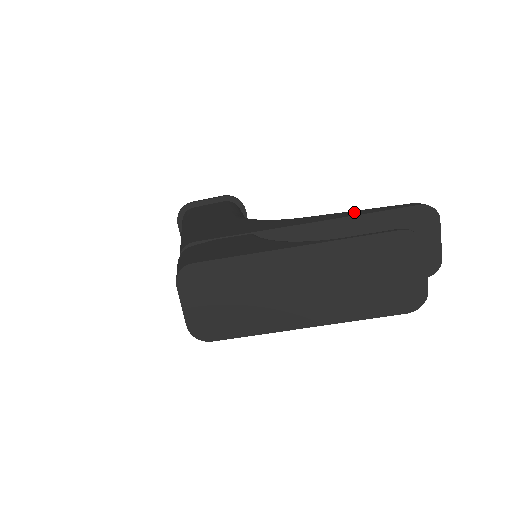
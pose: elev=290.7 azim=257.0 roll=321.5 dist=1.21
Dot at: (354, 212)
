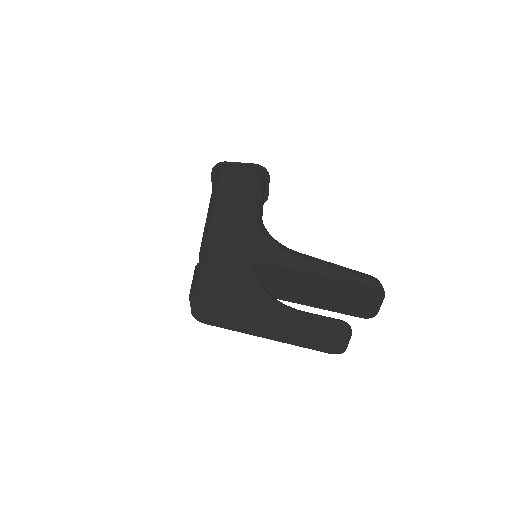
Dot at: (329, 270)
